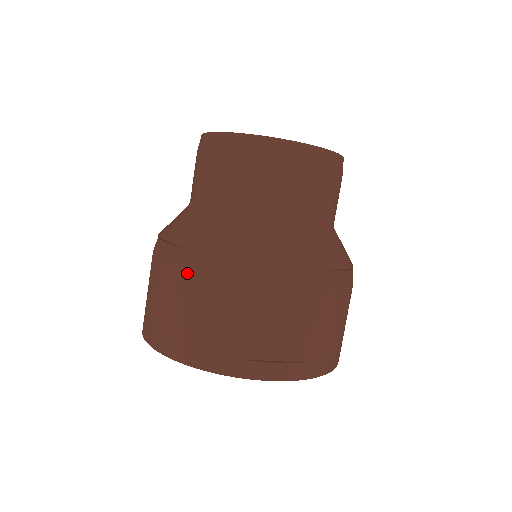
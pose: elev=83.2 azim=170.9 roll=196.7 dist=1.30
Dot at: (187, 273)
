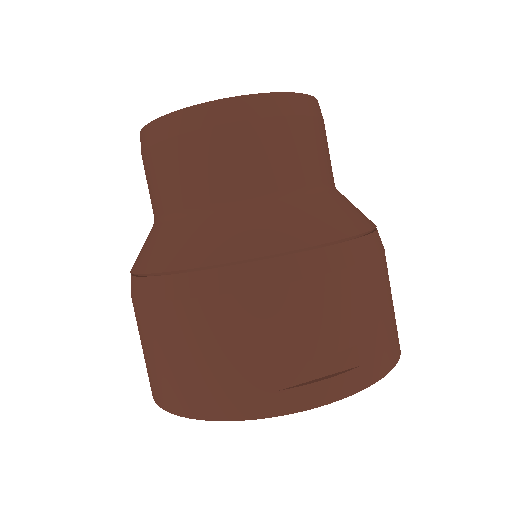
Dot at: (173, 305)
